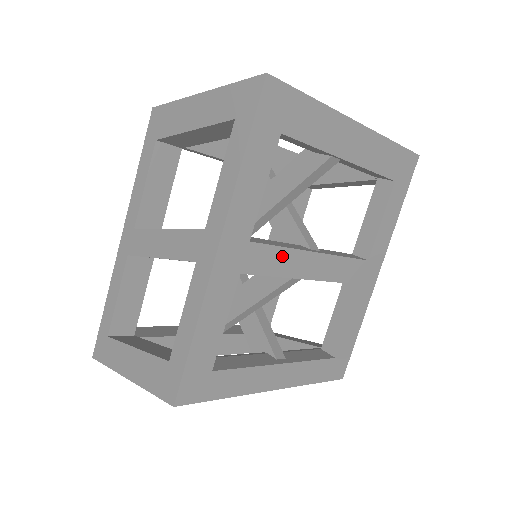
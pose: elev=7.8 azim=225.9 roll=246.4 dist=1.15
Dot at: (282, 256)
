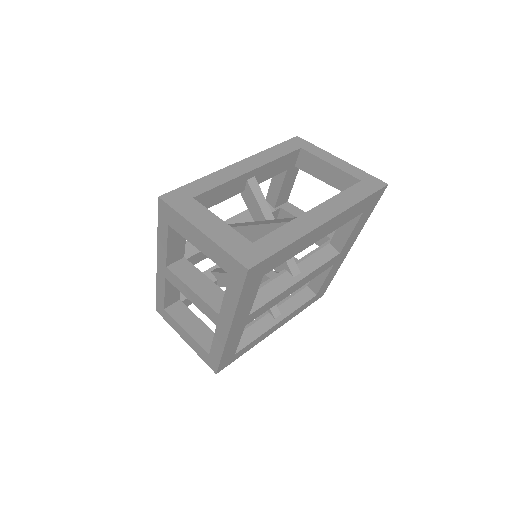
Dot at: (272, 302)
